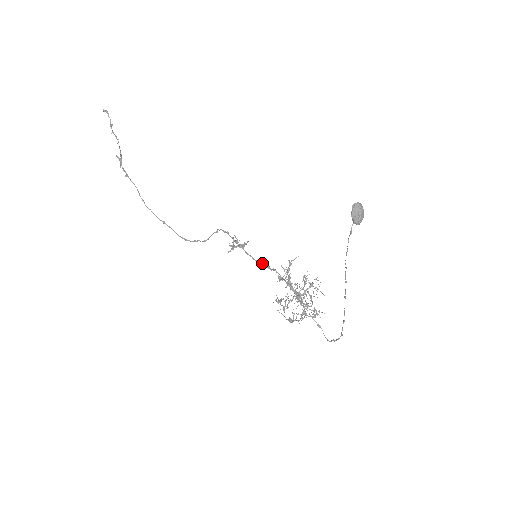
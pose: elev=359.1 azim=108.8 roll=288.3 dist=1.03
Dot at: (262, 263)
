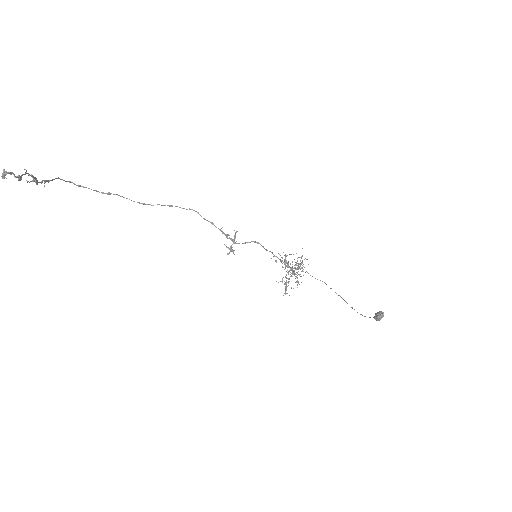
Dot at: occluded
